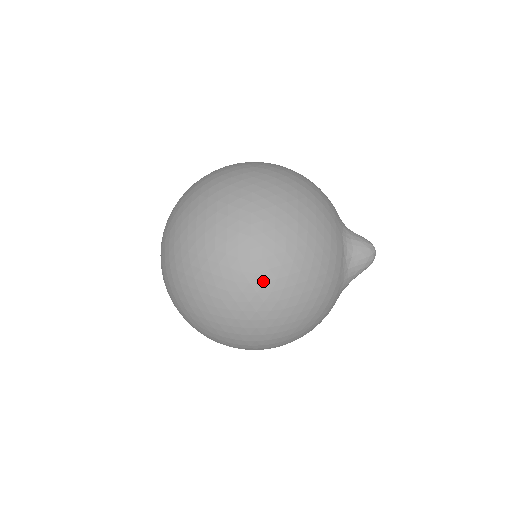
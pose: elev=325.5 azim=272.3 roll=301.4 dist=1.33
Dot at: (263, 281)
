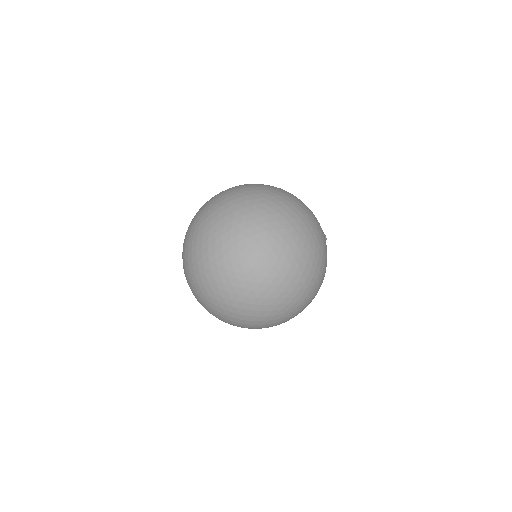
Dot at: (280, 192)
